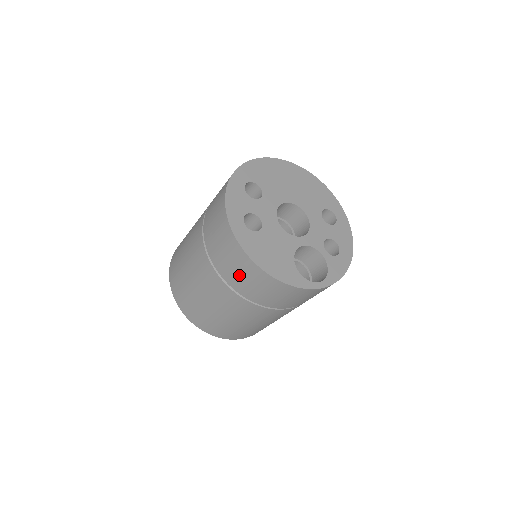
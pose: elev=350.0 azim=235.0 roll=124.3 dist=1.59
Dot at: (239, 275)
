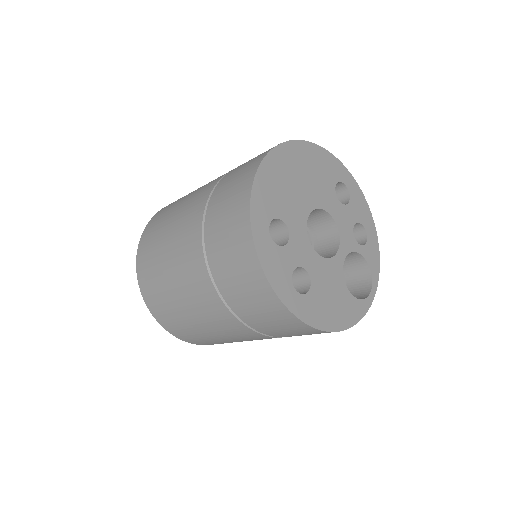
Dot at: (297, 335)
